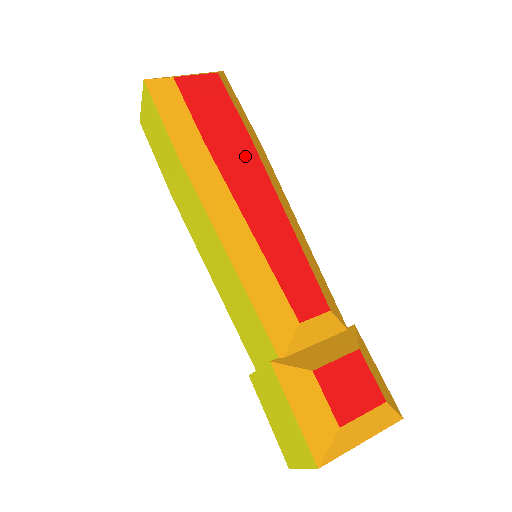
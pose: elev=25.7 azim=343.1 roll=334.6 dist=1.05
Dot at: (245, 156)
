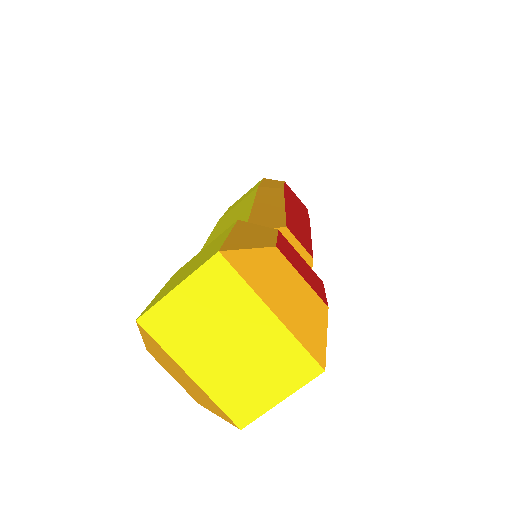
Dot at: (302, 214)
